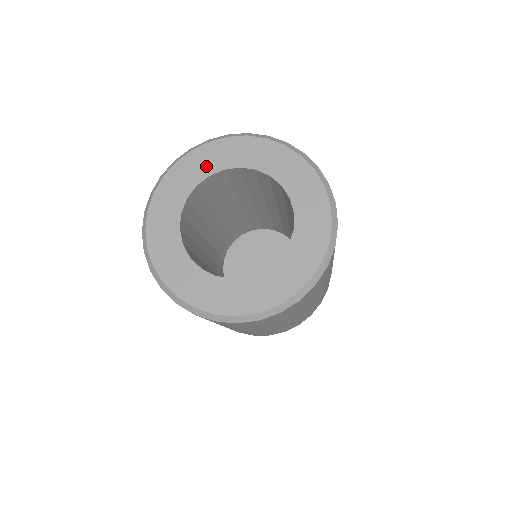
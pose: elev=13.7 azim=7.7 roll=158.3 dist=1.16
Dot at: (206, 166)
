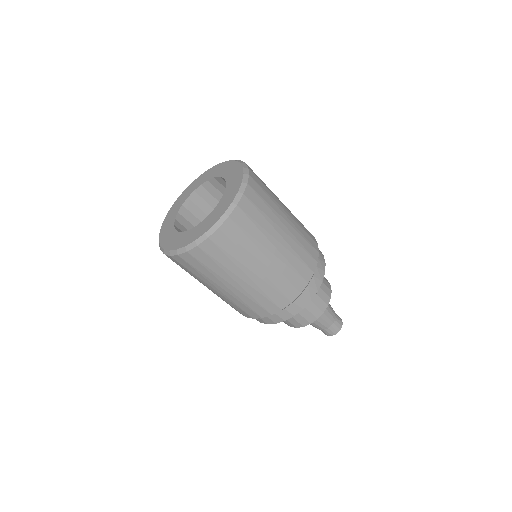
Dot at: (174, 213)
